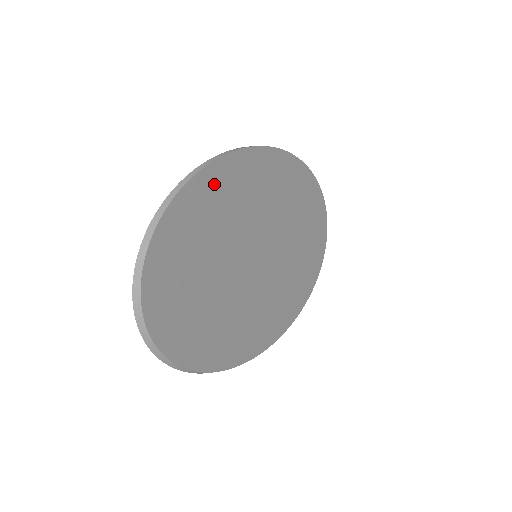
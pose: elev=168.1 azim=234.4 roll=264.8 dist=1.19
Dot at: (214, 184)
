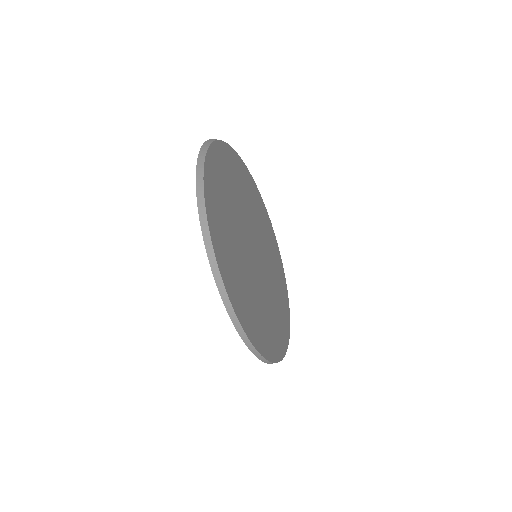
Dot at: (230, 162)
